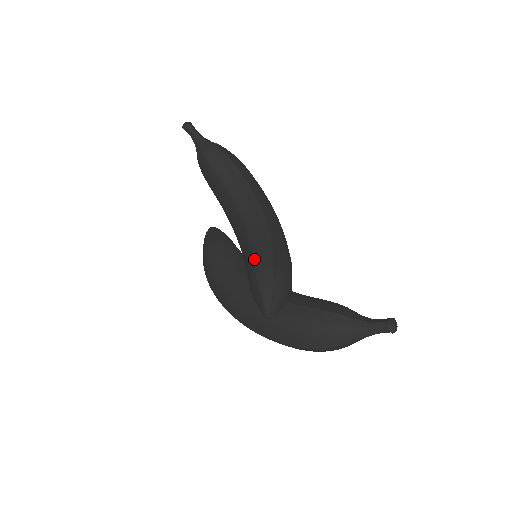
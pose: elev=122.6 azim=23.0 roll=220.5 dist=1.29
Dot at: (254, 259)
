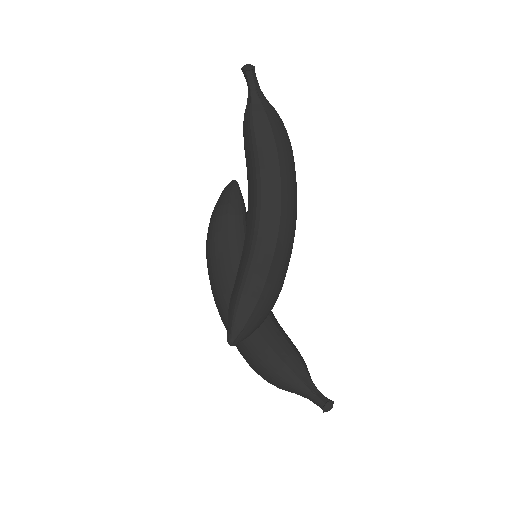
Dot at: (243, 283)
